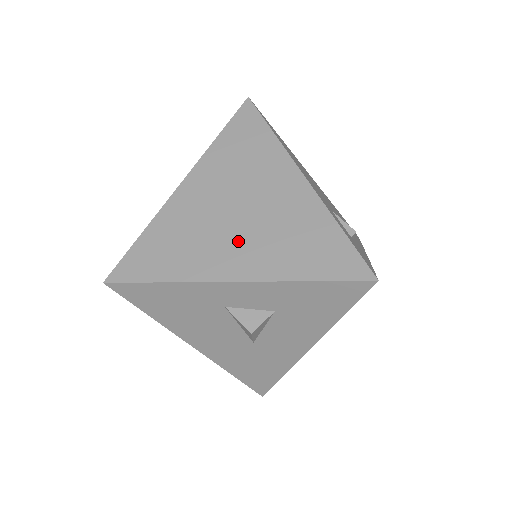
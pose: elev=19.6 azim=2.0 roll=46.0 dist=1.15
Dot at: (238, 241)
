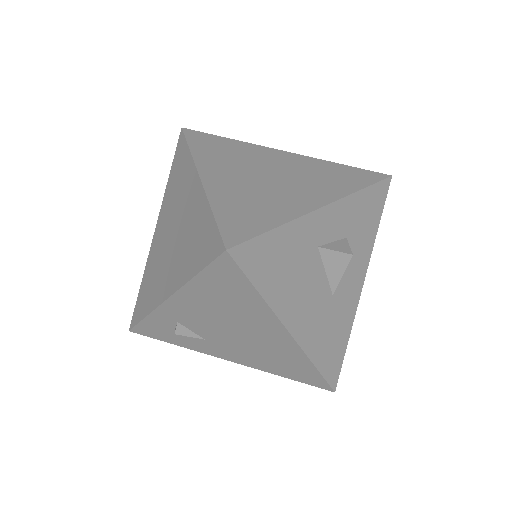
Dot at: (294, 188)
